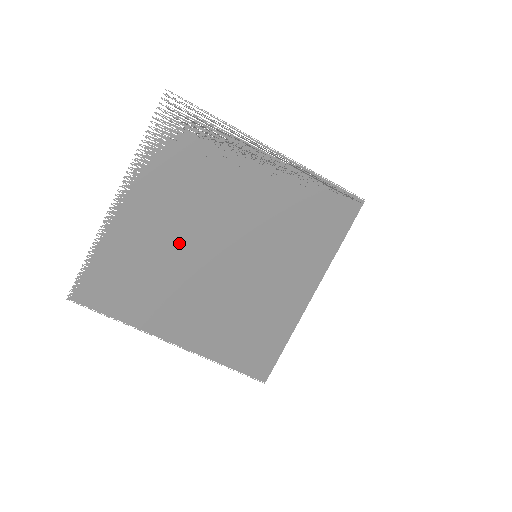
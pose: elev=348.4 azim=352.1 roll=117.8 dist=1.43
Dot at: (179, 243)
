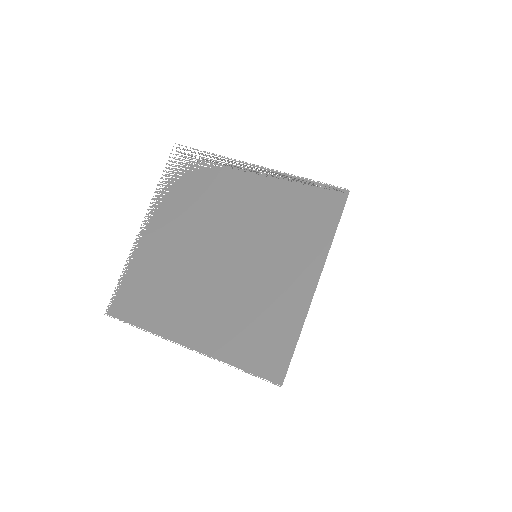
Dot at: (190, 255)
